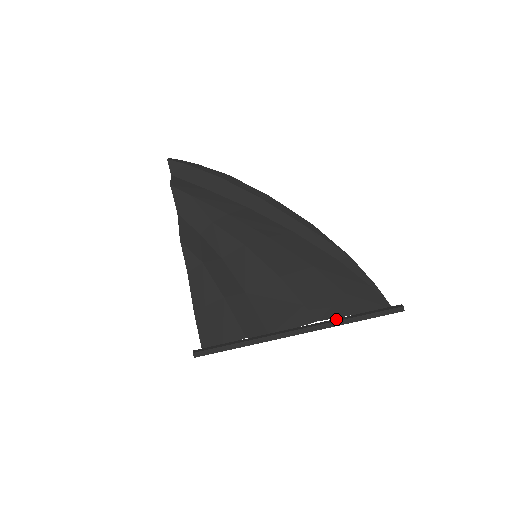
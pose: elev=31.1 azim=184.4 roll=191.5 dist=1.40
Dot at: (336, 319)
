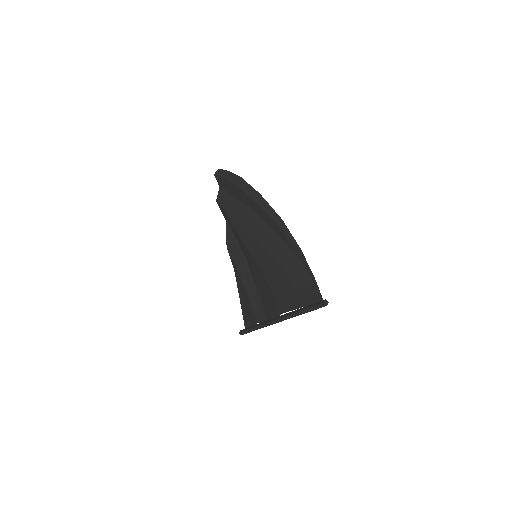
Dot at: (291, 312)
